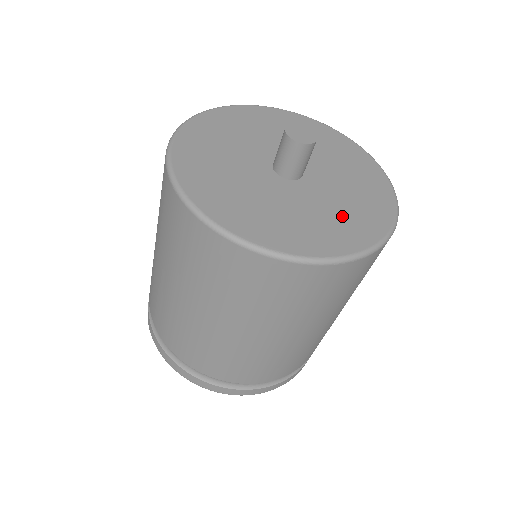
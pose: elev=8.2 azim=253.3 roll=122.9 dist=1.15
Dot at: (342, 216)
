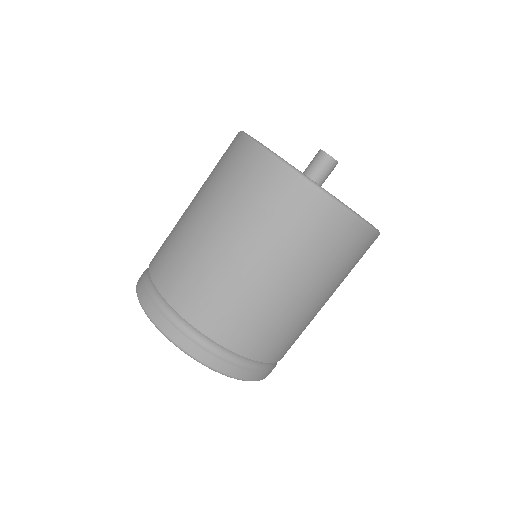
Dot at: occluded
